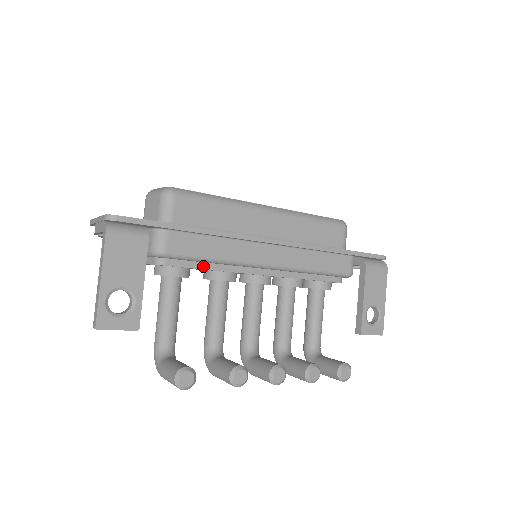
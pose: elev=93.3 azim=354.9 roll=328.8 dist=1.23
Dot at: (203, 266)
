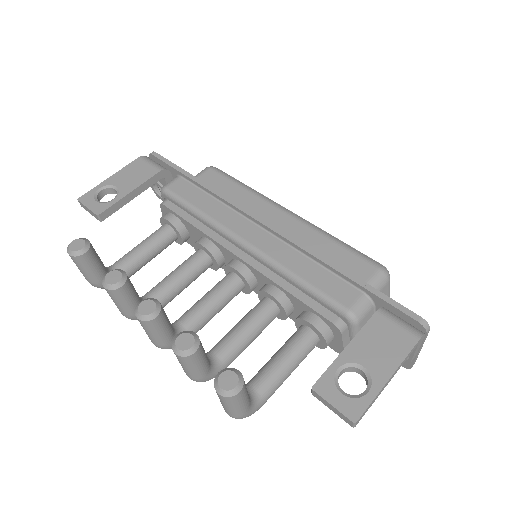
Dot at: (190, 220)
